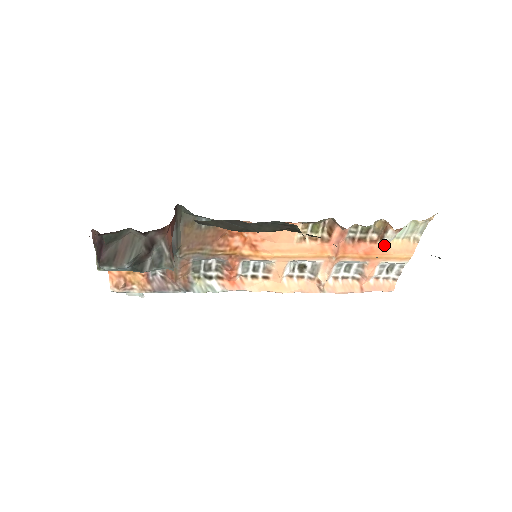
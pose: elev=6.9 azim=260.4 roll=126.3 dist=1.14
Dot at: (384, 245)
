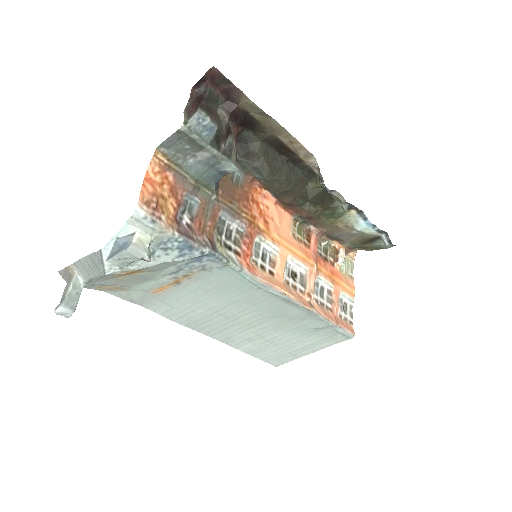
Dot at: (338, 272)
